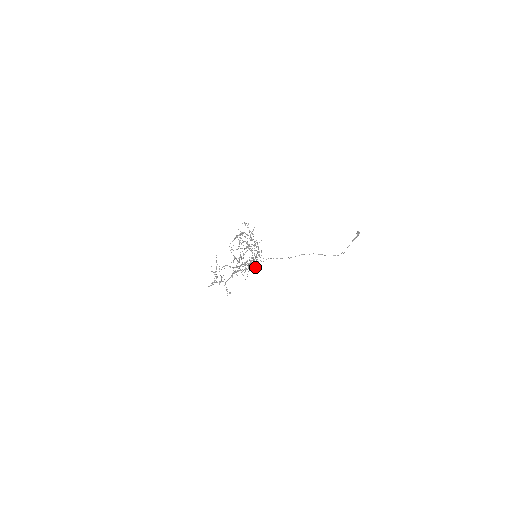
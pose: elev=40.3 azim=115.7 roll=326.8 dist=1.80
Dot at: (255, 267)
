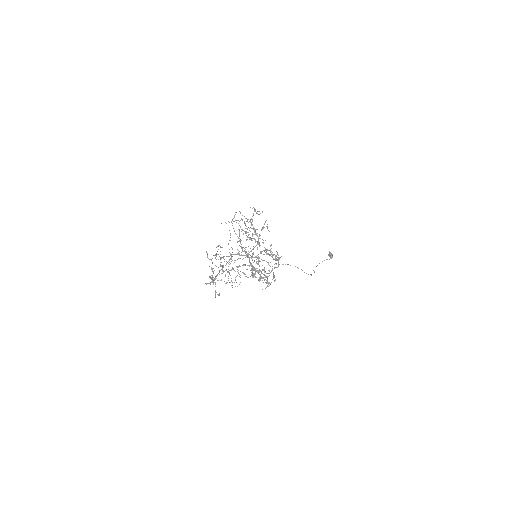
Dot at: occluded
